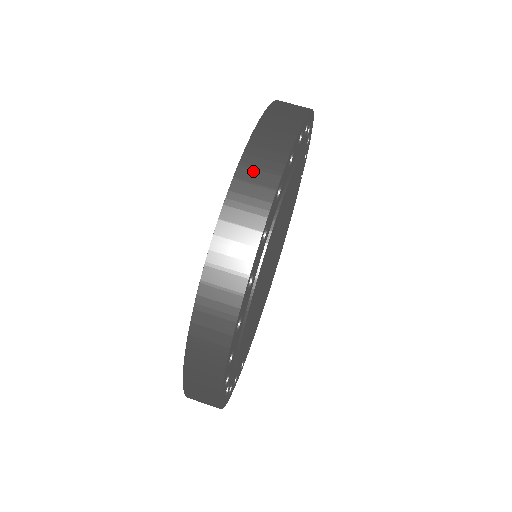
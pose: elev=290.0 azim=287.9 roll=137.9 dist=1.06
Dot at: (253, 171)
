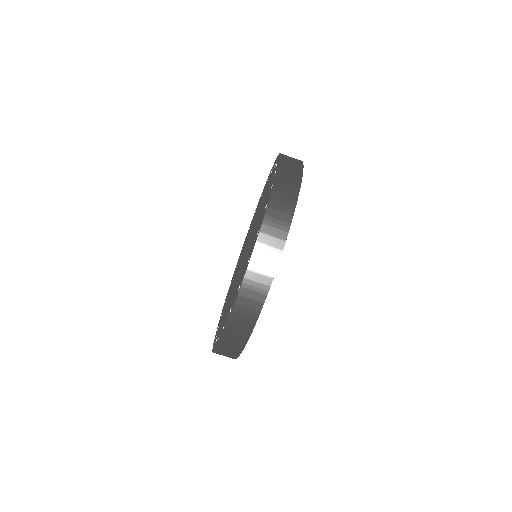
Dot at: (259, 265)
